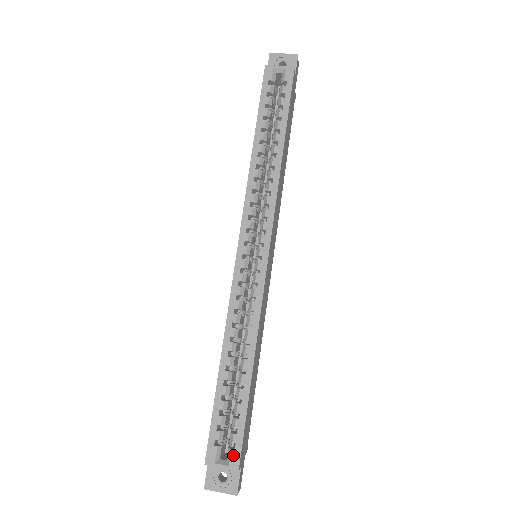
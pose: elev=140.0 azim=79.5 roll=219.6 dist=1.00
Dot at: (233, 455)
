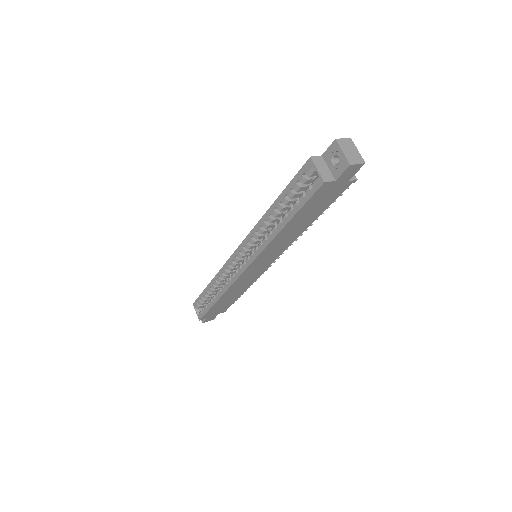
Dot at: (200, 314)
